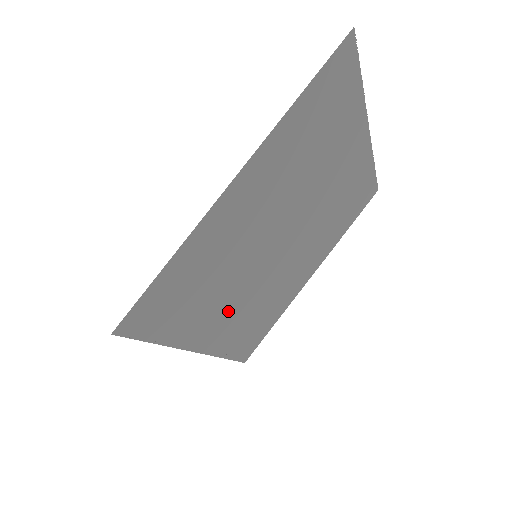
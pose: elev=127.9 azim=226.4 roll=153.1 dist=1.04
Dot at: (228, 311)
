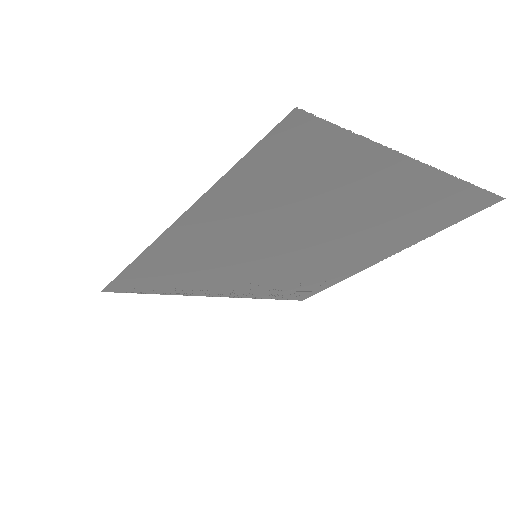
Dot at: (242, 281)
